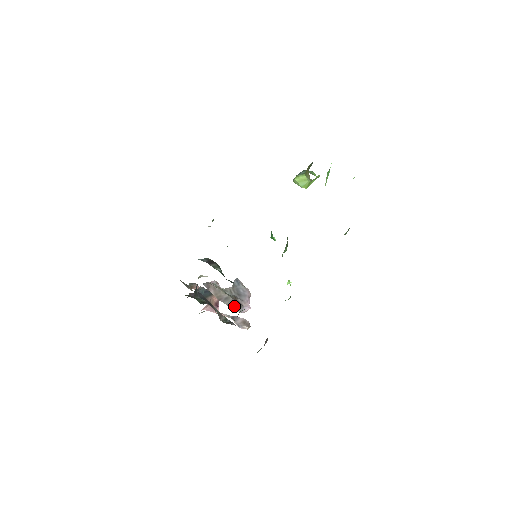
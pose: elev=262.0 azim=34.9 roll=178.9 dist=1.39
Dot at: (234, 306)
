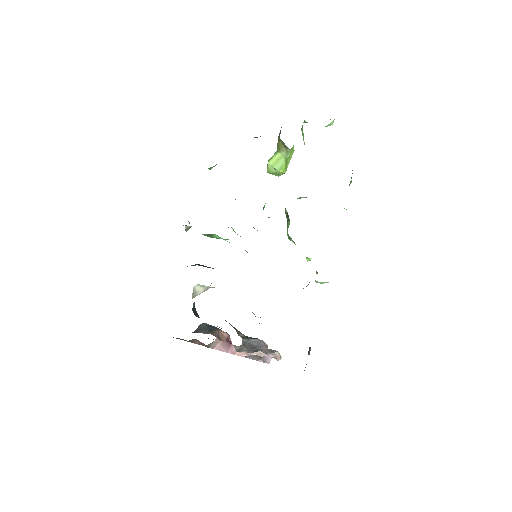
Dot at: (252, 356)
